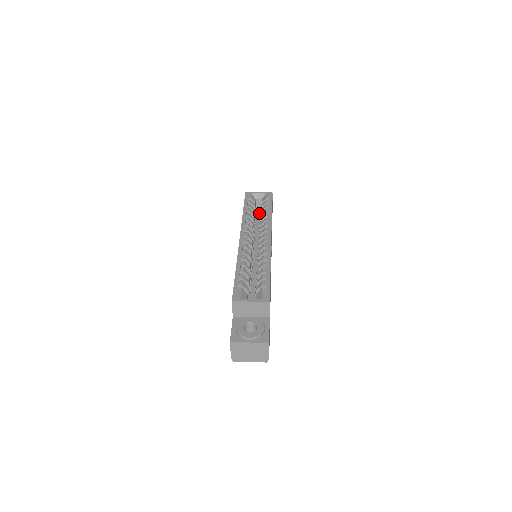
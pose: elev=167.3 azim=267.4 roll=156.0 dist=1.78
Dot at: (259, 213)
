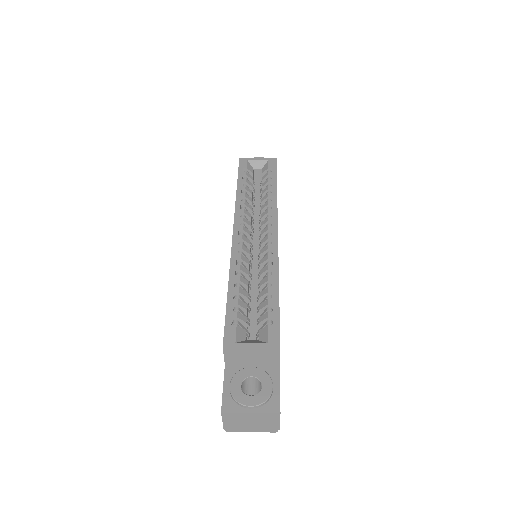
Dot at: (258, 187)
